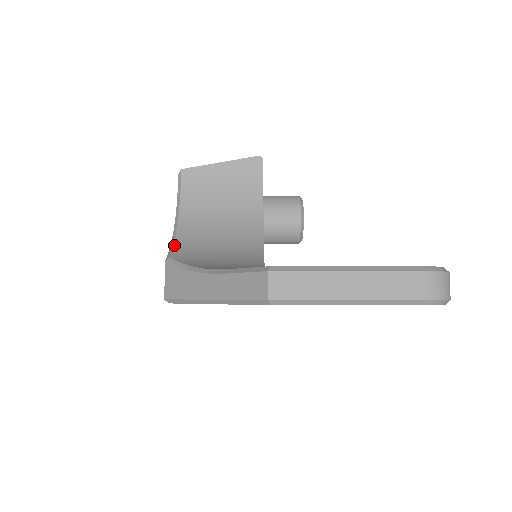
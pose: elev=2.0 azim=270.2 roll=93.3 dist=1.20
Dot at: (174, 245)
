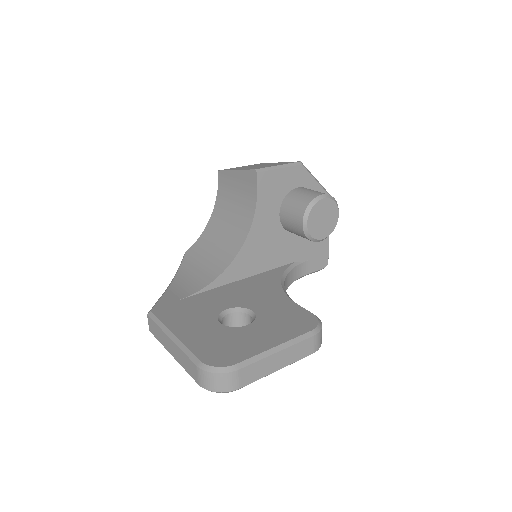
Dot at: (197, 240)
